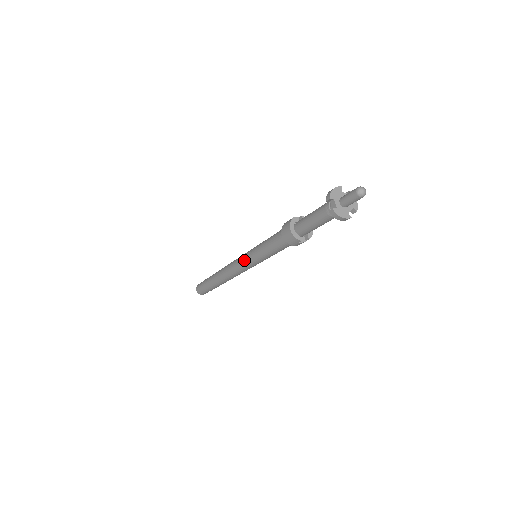
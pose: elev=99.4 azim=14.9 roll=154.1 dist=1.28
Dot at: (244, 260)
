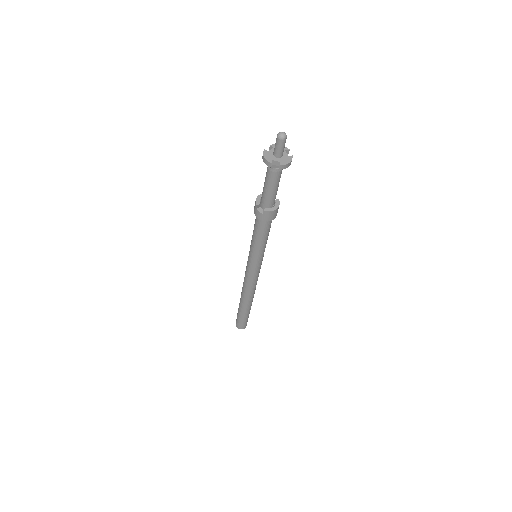
Dot at: occluded
